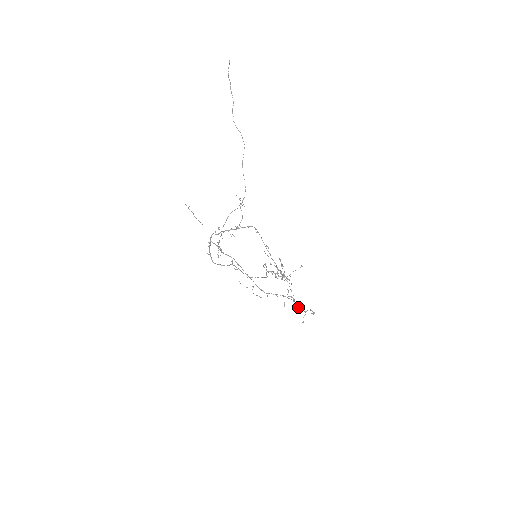
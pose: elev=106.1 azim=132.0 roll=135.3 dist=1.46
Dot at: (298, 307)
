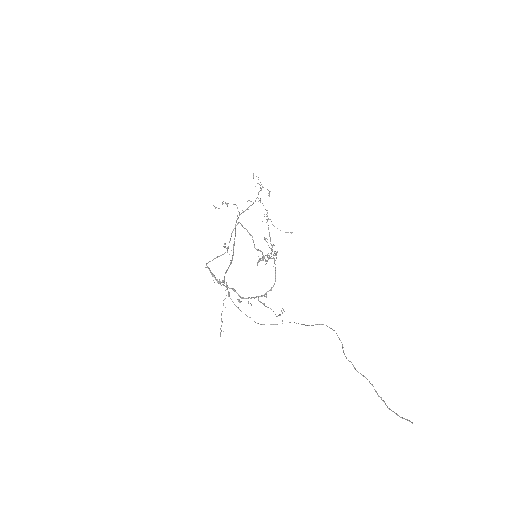
Dot at: (260, 200)
